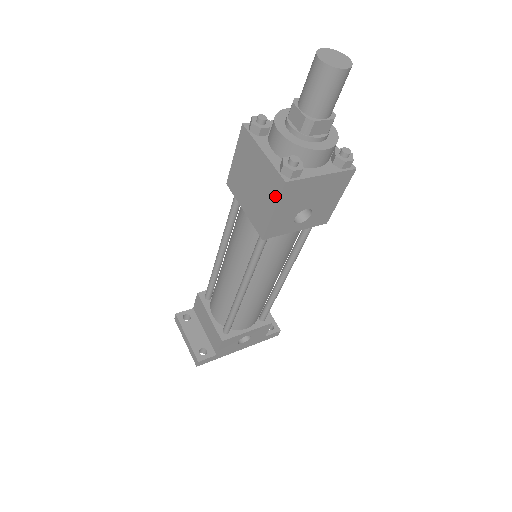
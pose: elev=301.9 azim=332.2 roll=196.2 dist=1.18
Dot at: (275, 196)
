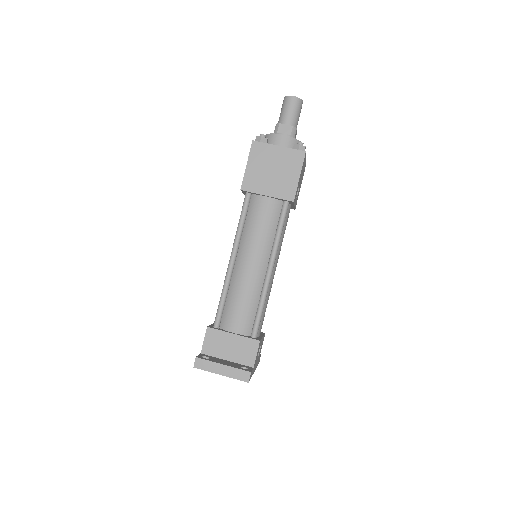
Dot at: (299, 165)
